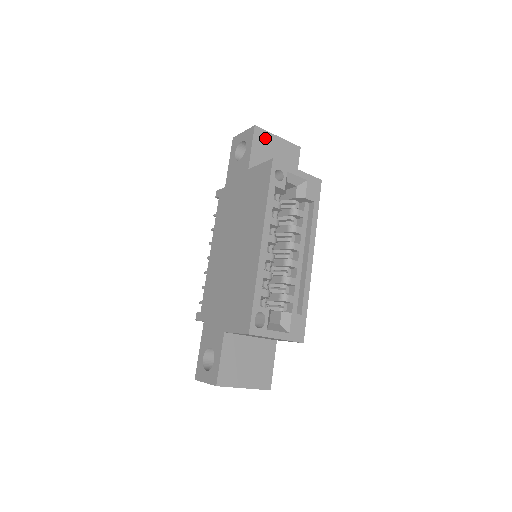
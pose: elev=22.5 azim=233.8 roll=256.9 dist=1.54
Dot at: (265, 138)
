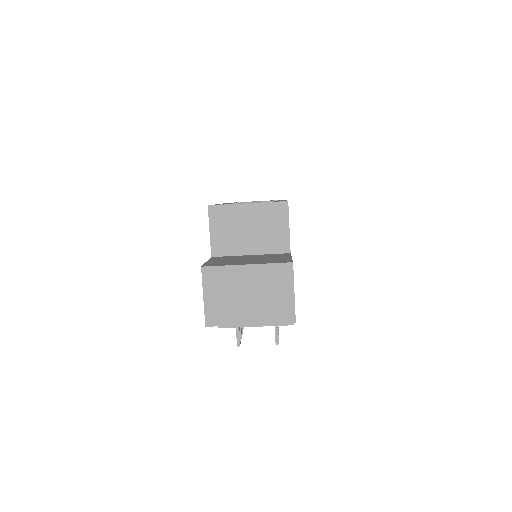
Dot at: occluded
